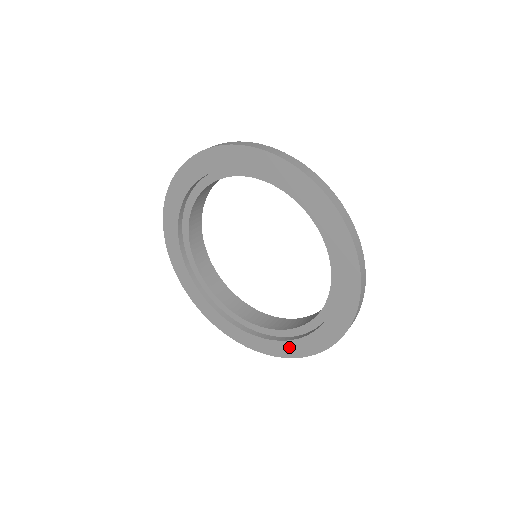
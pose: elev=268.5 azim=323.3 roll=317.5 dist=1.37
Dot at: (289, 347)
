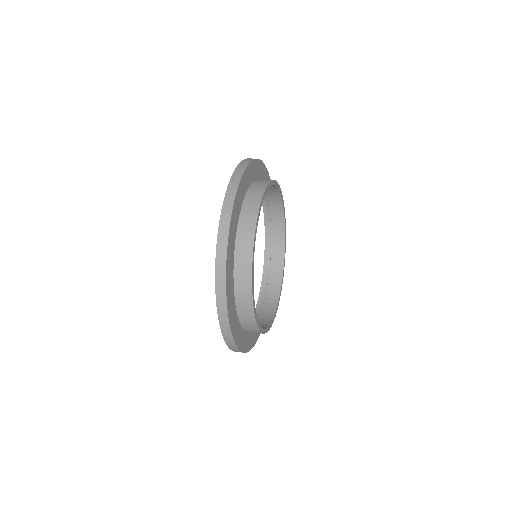
Dot at: occluded
